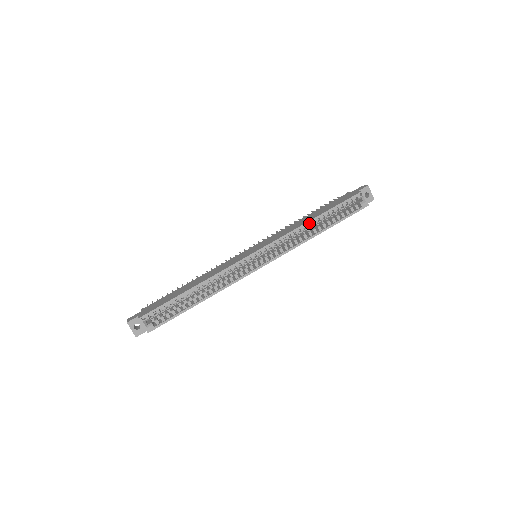
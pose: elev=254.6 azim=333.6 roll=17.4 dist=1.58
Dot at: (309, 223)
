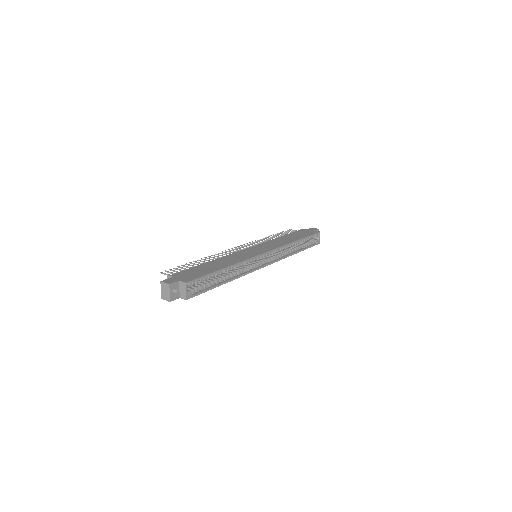
Dot at: (293, 243)
